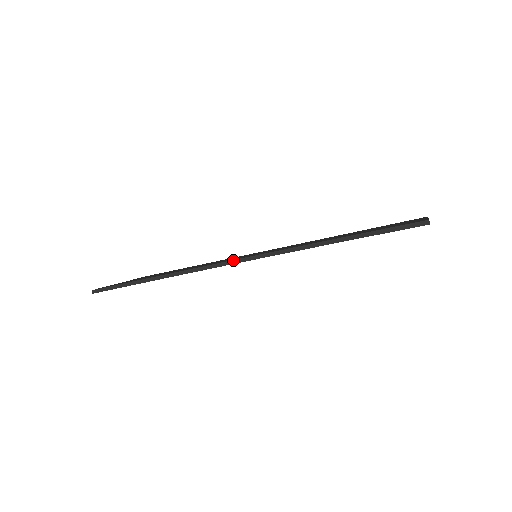
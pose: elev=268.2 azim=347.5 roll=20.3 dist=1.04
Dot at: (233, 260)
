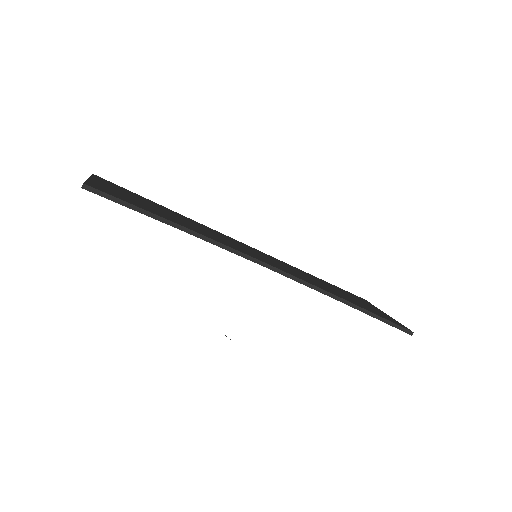
Dot at: (259, 260)
